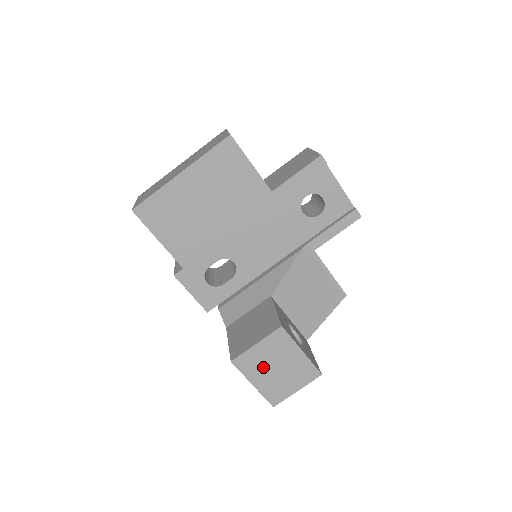
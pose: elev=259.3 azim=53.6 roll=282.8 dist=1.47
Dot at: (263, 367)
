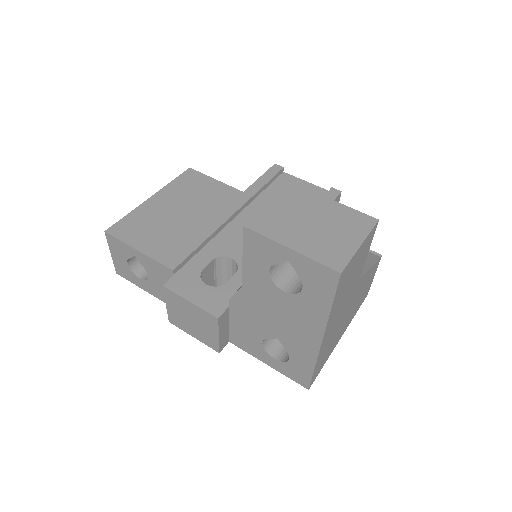
Dot at: (292, 225)
